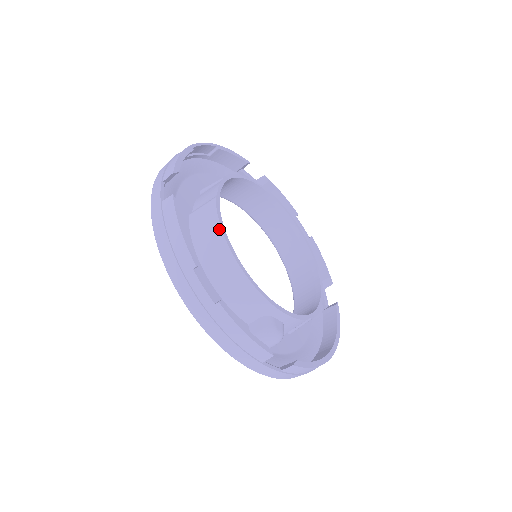
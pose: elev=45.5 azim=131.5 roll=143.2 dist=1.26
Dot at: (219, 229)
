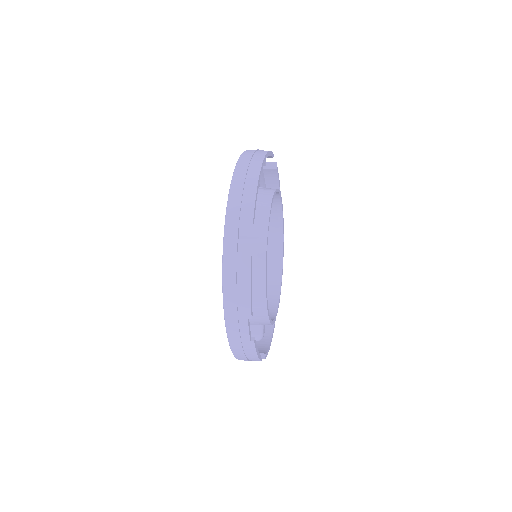
Dot at: (264, 273)
